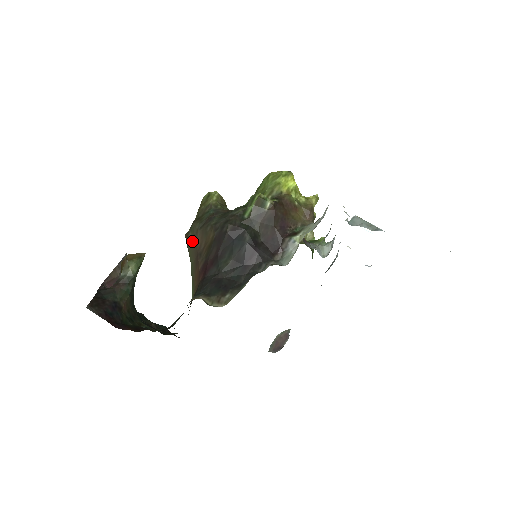
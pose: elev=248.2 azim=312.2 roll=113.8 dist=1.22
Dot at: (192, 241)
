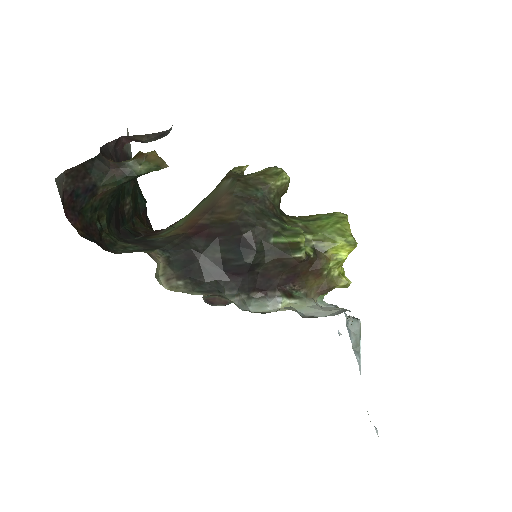
Dot at: (223, 190)
